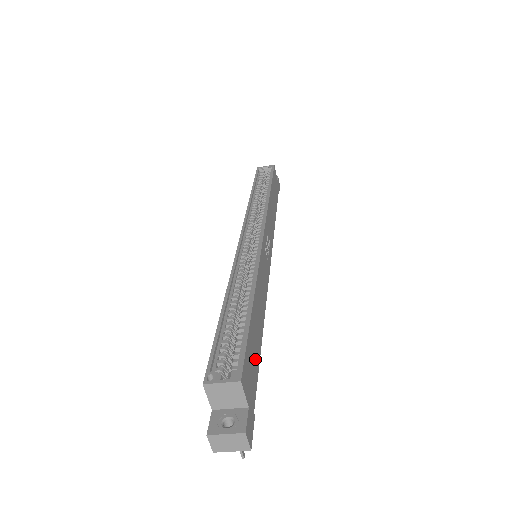
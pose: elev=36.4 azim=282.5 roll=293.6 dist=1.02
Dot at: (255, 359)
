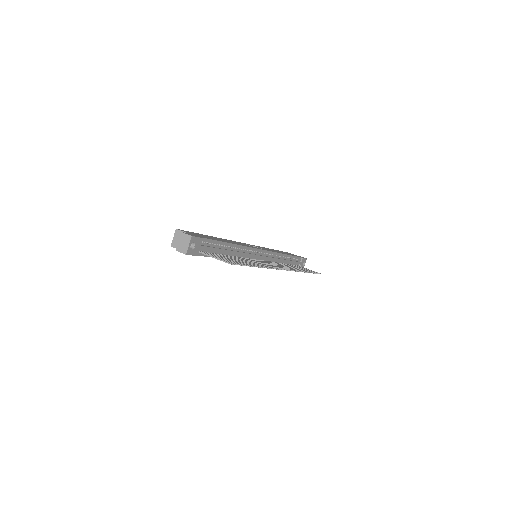
Dot at: occluded
